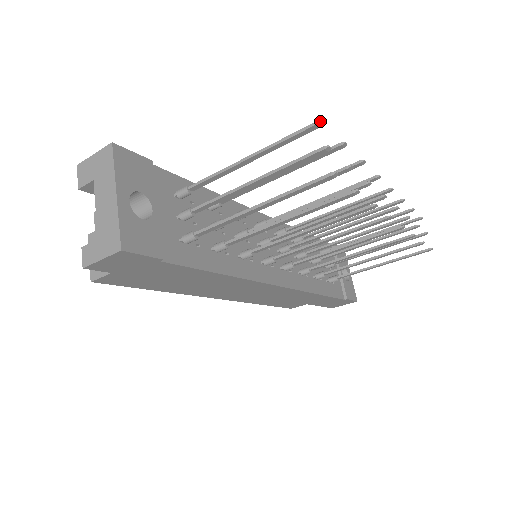
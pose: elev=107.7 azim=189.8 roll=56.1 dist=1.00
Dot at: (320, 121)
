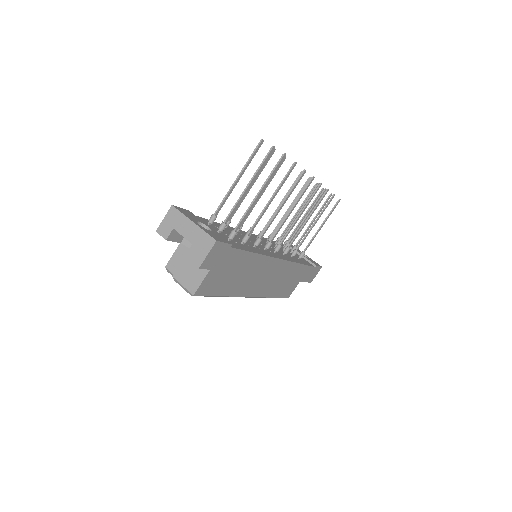
Dot at: (262, 140)
